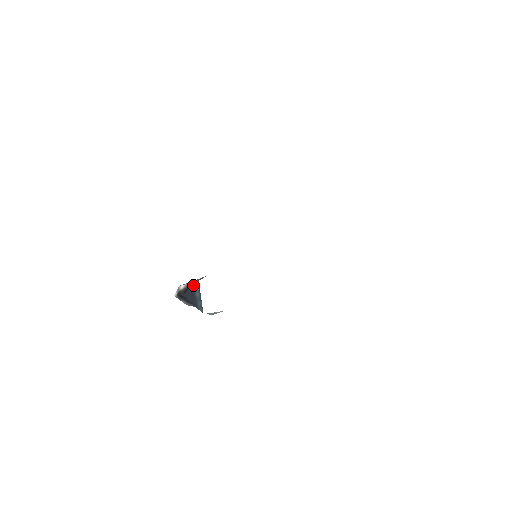
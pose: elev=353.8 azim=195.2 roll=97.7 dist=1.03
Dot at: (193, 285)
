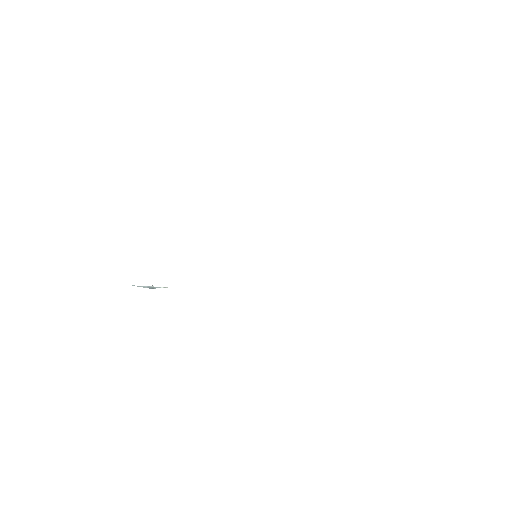
Dot at: occluded
